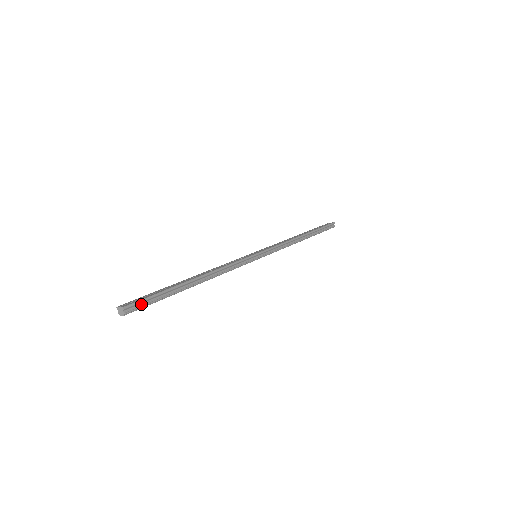
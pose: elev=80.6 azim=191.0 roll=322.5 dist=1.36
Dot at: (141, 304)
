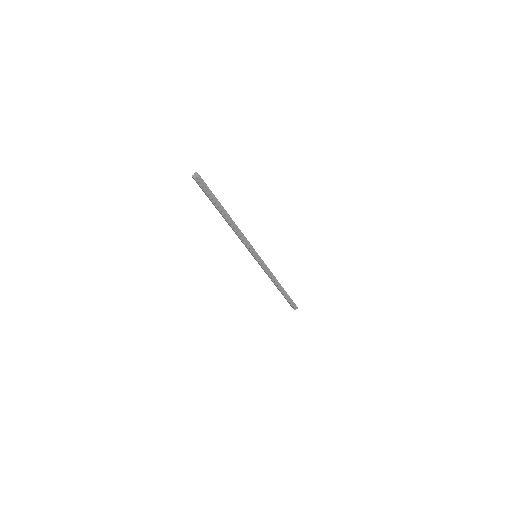
Dot at: (204, 187)
